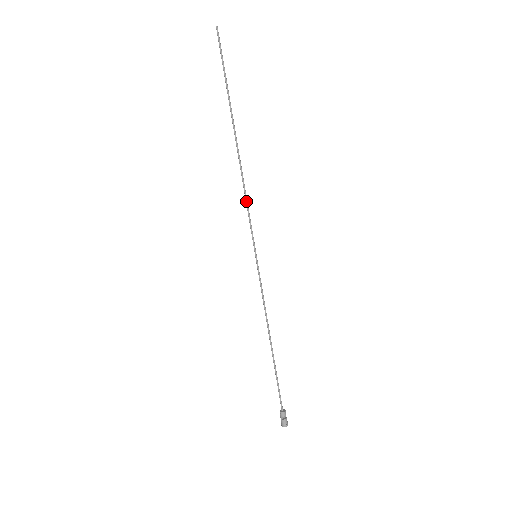
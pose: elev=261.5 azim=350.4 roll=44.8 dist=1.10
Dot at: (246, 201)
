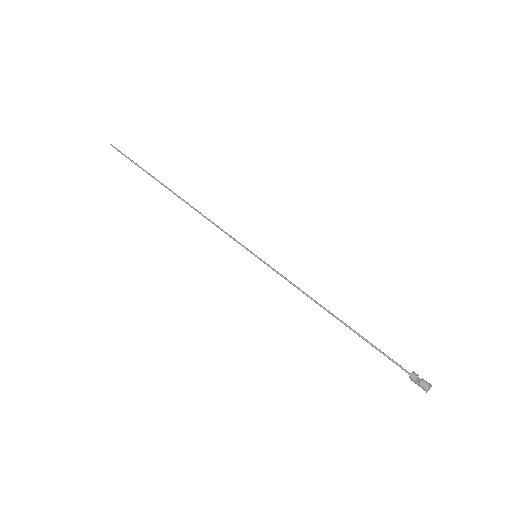
Dot at: (214, 224)
